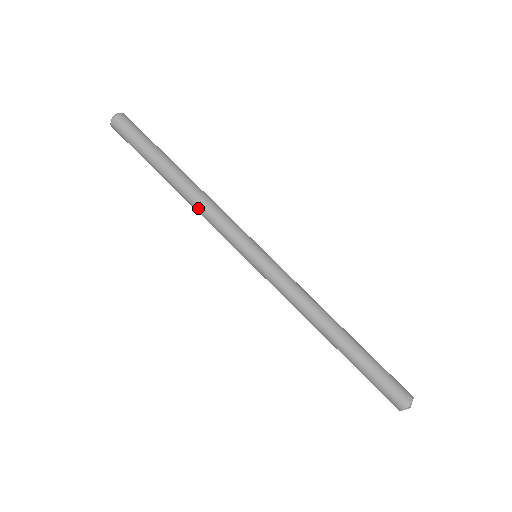
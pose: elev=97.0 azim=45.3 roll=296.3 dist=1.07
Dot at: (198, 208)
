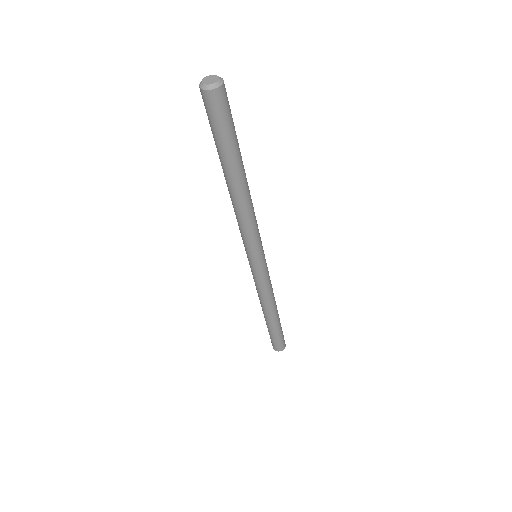
Dot at: occluded
